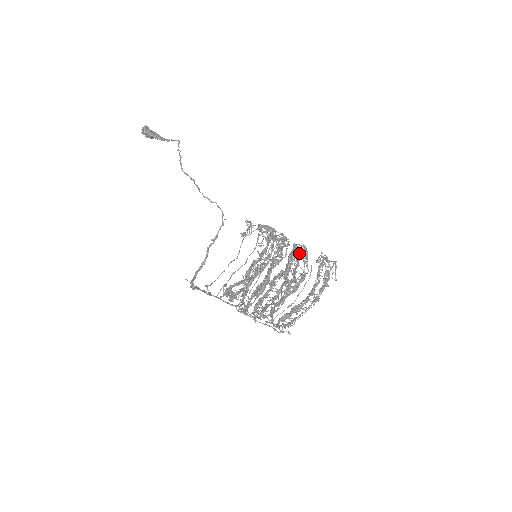
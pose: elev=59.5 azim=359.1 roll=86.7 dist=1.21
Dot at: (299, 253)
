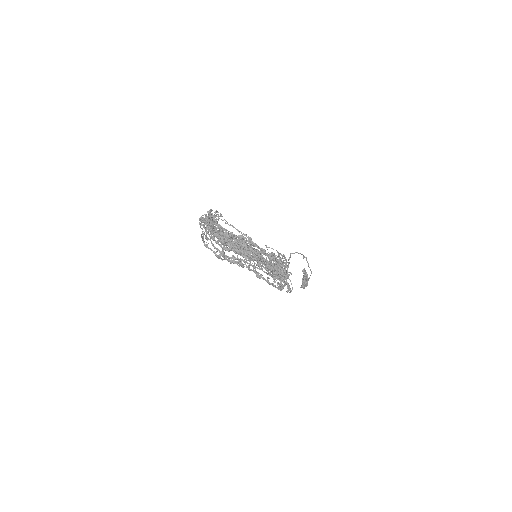
Dot at: occluded
